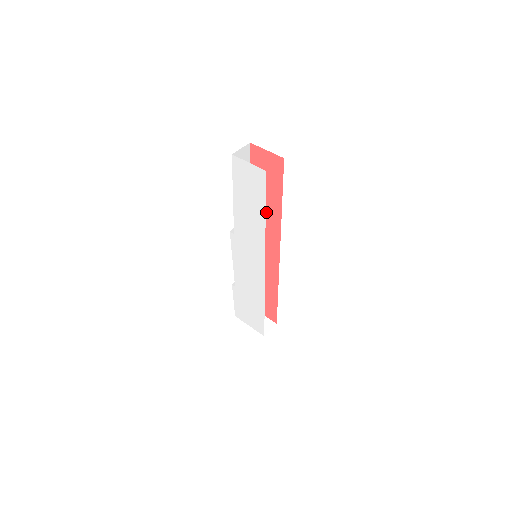
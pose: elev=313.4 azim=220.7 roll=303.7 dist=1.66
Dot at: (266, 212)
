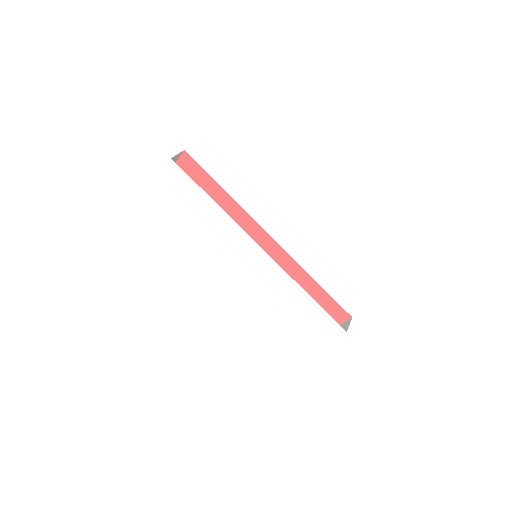
Dot at: (225, 211)
